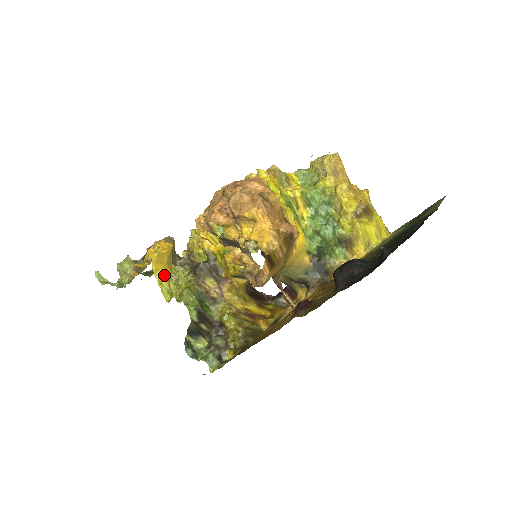
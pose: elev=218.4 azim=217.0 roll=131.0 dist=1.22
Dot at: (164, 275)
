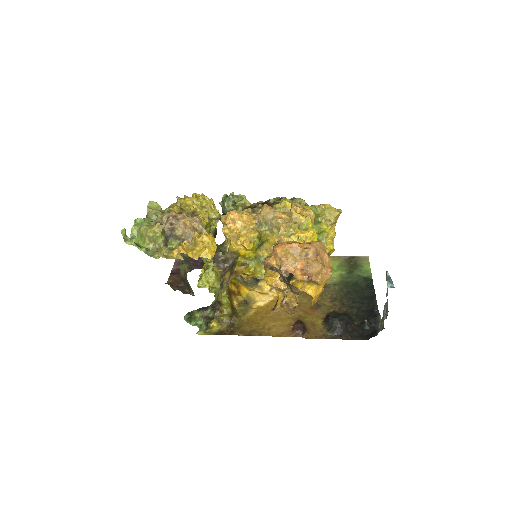
Dot at: (204, 266)
